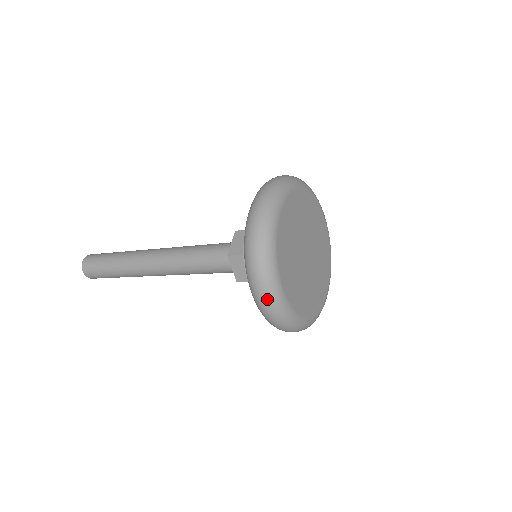
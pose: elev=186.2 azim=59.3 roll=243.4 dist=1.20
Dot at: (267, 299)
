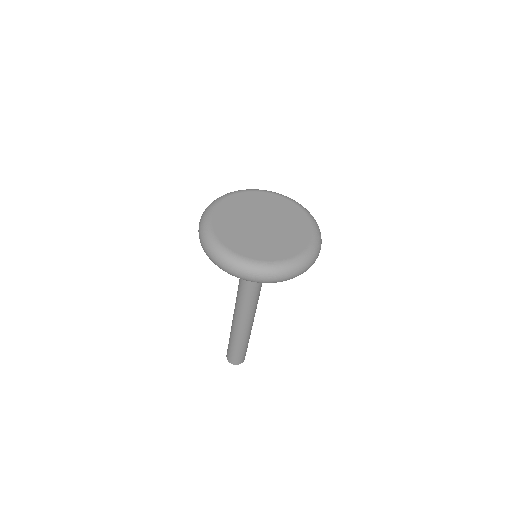
Dot at: (229, 267)
